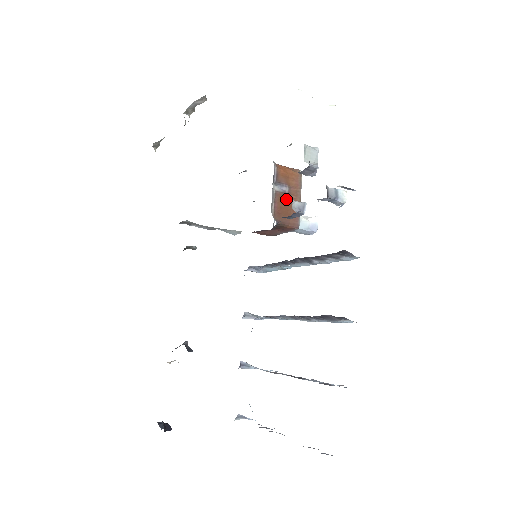
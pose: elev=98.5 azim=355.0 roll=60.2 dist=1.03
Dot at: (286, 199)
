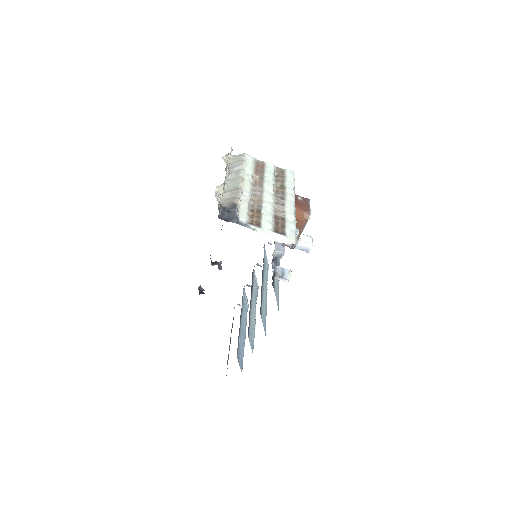
Dot at: occluded
